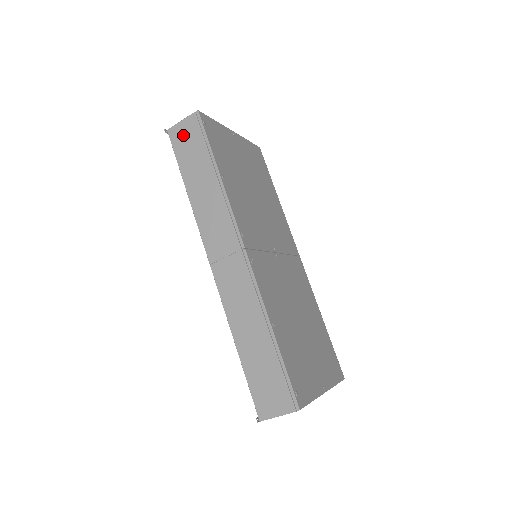
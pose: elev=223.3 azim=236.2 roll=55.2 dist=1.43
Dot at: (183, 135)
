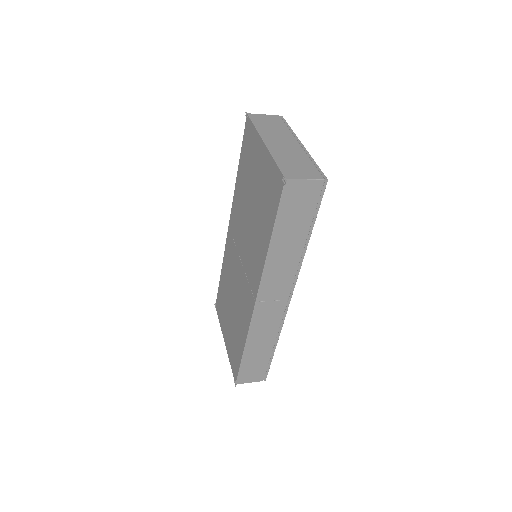
Dot at: (299, 194)
